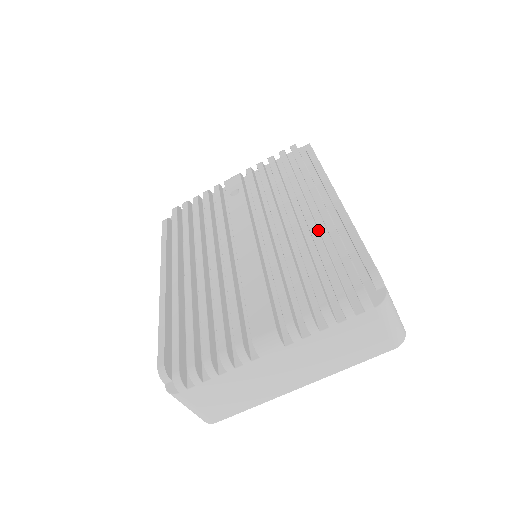
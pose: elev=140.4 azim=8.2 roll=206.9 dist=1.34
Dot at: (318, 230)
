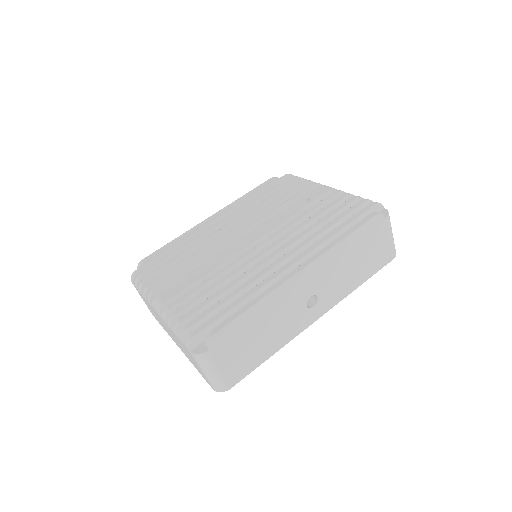
Dot at: (258, 280)
